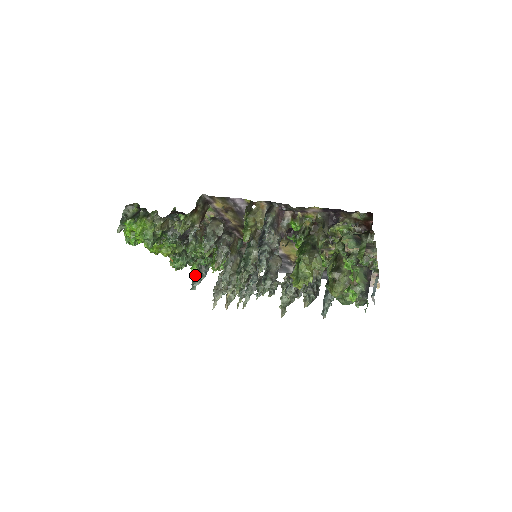
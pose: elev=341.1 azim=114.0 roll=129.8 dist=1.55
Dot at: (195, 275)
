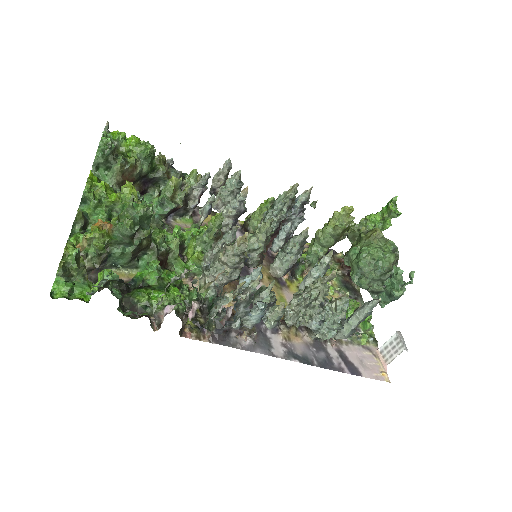
Dot at: (116, 274)
